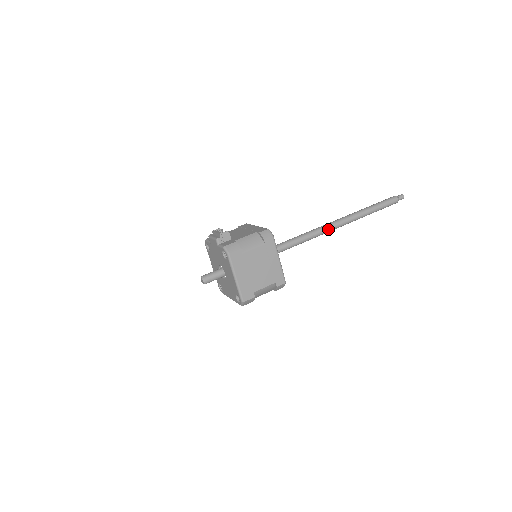
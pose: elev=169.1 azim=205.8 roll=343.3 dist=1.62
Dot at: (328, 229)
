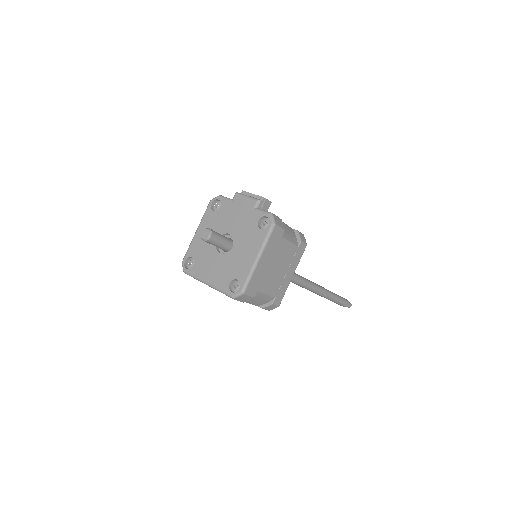
Dot at: (309, 285)
